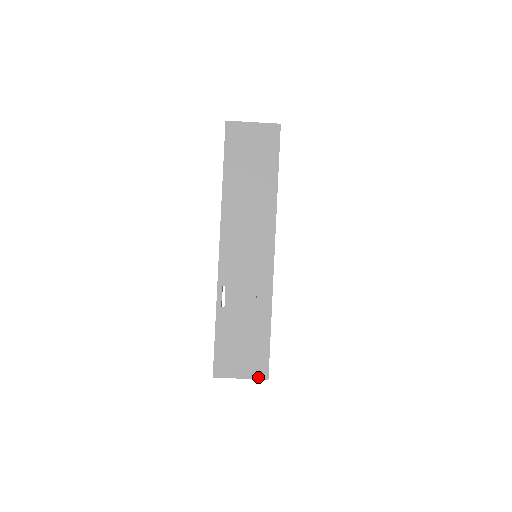
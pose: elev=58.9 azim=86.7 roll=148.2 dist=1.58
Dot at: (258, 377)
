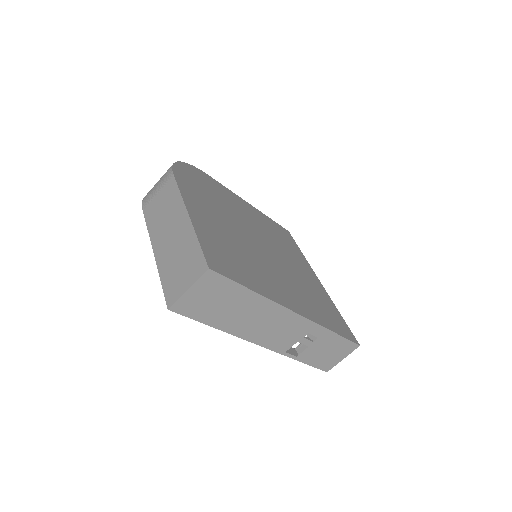
Dot at: (353, 350)
